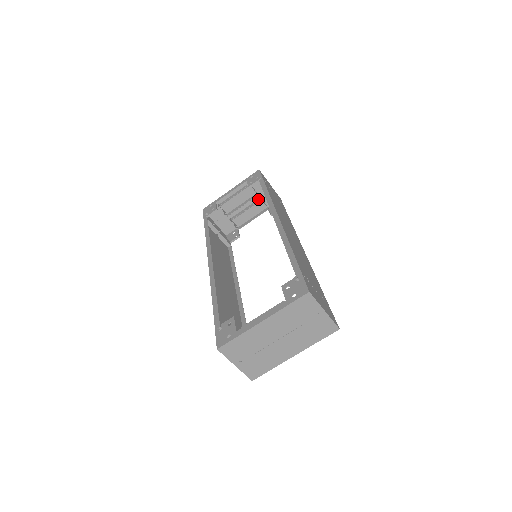
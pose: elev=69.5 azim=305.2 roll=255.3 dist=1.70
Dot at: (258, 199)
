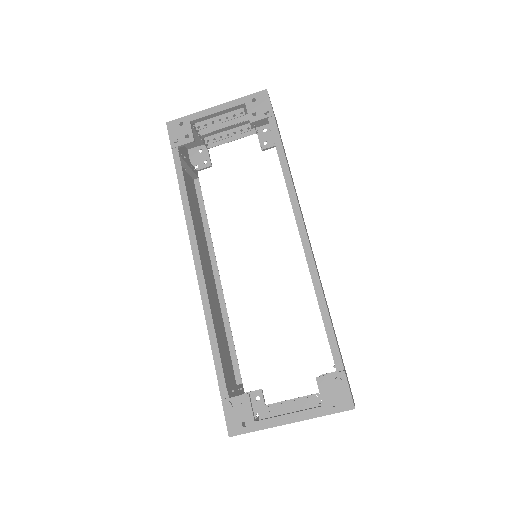
Dot at: occluded
